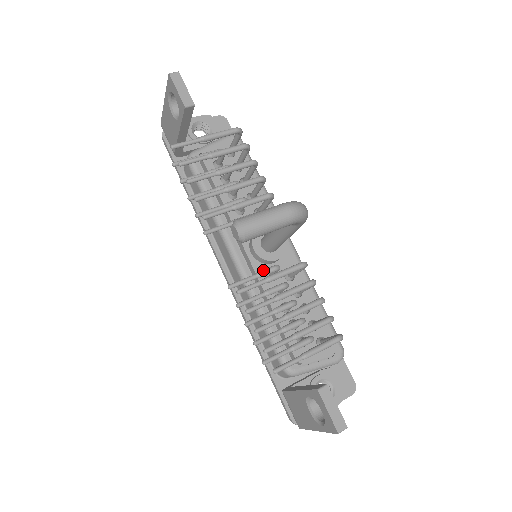
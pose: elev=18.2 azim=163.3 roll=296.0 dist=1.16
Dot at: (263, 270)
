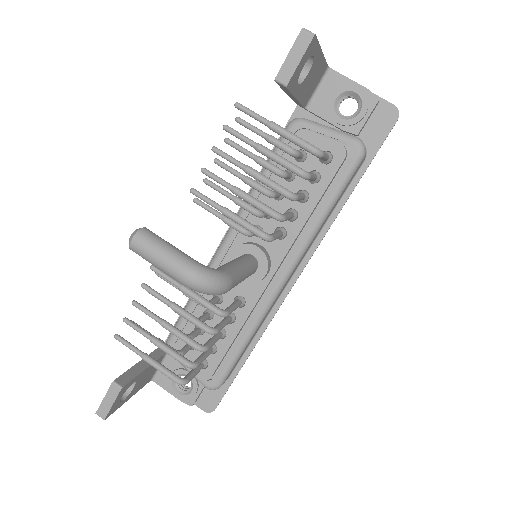
Dot at: occluded
